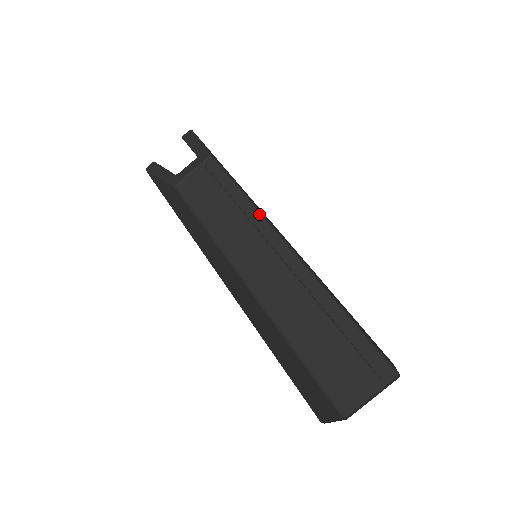
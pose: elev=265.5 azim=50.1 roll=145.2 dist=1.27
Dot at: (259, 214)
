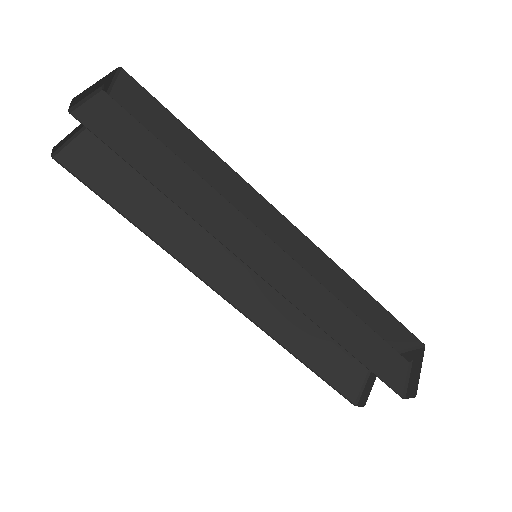
Dot at: (238, 176)
